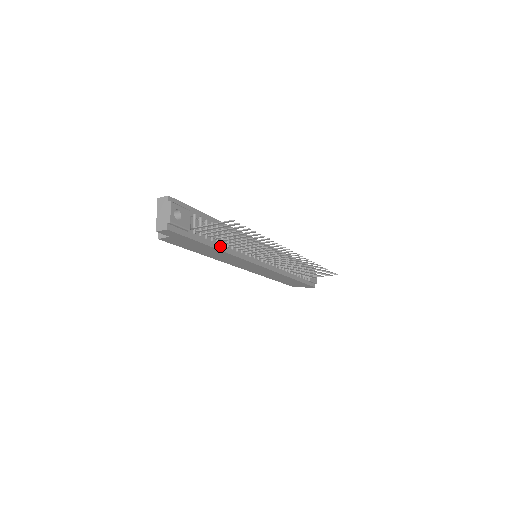
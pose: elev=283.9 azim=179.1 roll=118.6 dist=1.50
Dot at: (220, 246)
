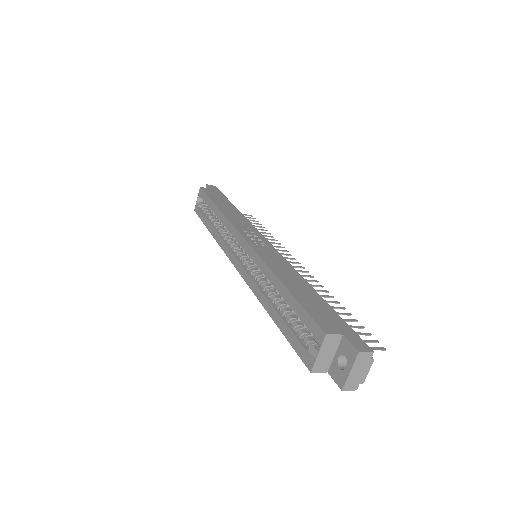
Dot at: occluded
